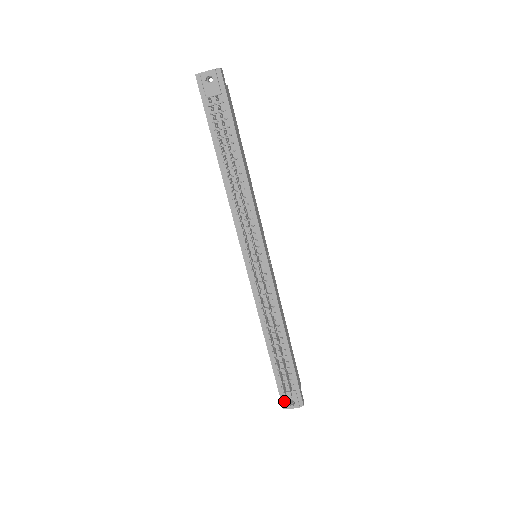
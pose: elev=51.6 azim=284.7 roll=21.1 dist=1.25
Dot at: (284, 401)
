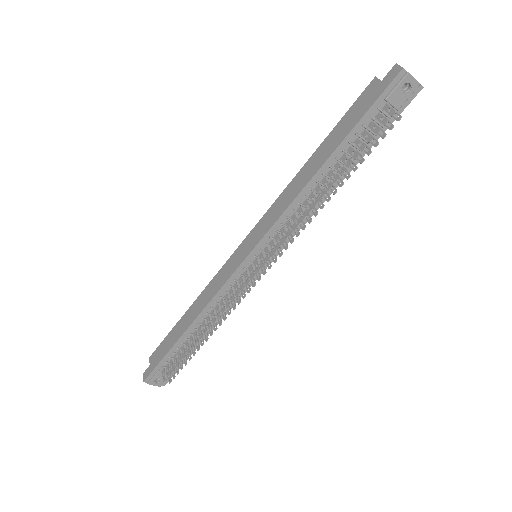
Dot at: (151, 377)
